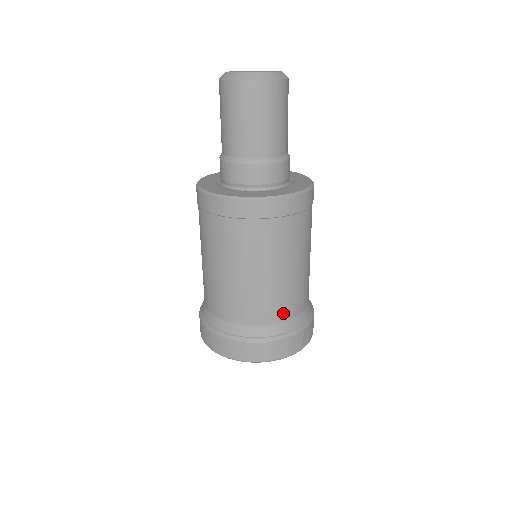
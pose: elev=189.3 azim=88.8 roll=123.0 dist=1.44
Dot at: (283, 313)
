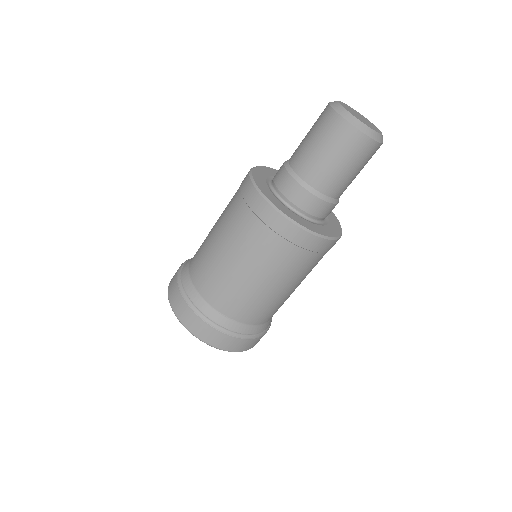
Dot at: (263, 319)
